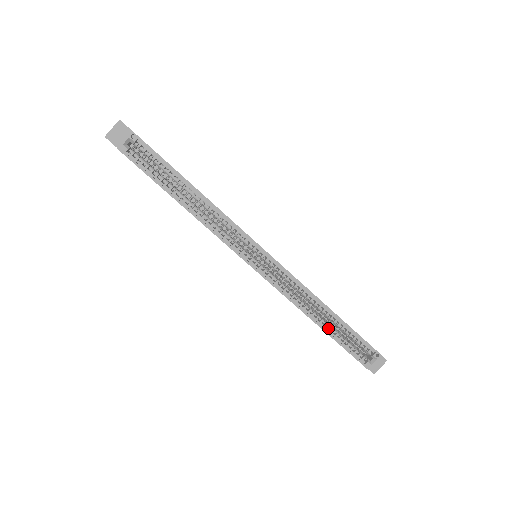
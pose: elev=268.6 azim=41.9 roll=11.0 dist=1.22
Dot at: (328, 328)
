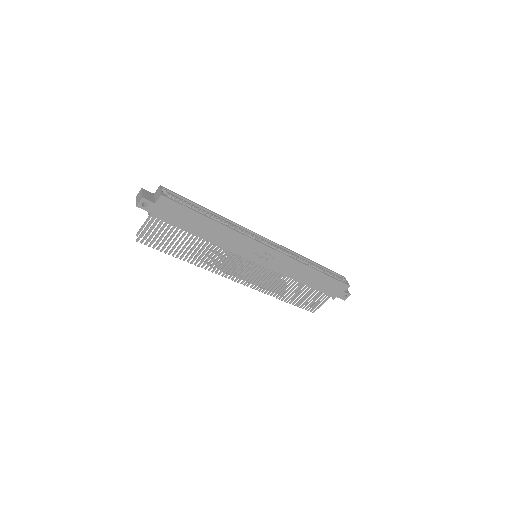
Dot at: (319, 271)
